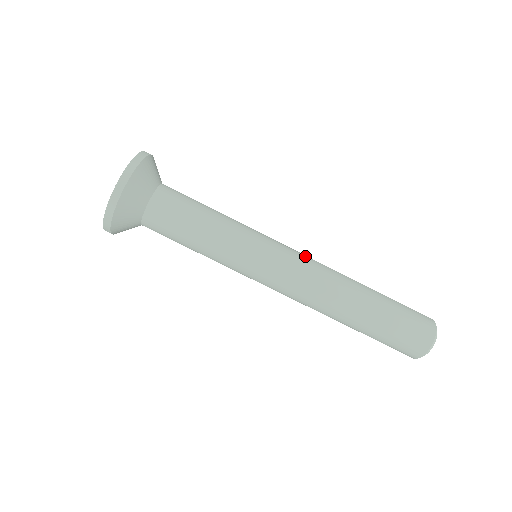
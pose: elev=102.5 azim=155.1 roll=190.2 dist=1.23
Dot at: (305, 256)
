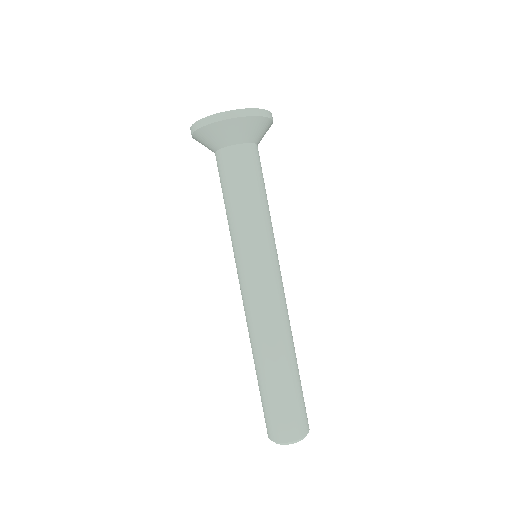
Dot at: (283, 293)
